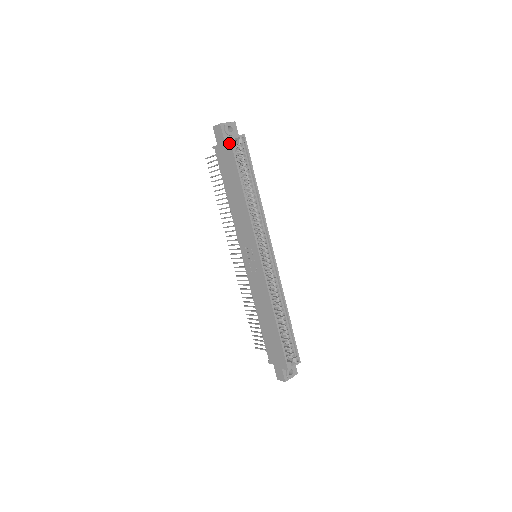
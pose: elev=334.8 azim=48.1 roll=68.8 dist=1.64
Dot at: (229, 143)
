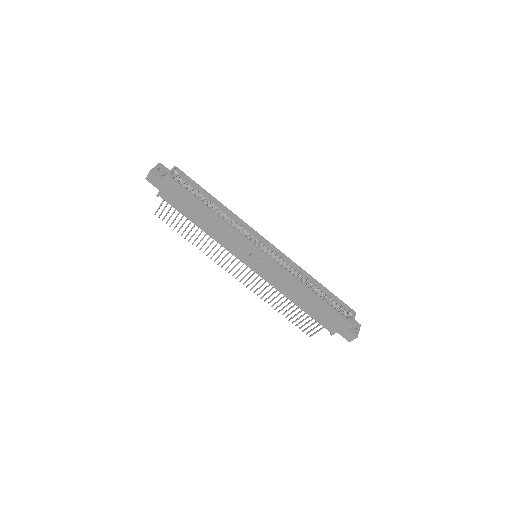
Dot at: (169, 180)
